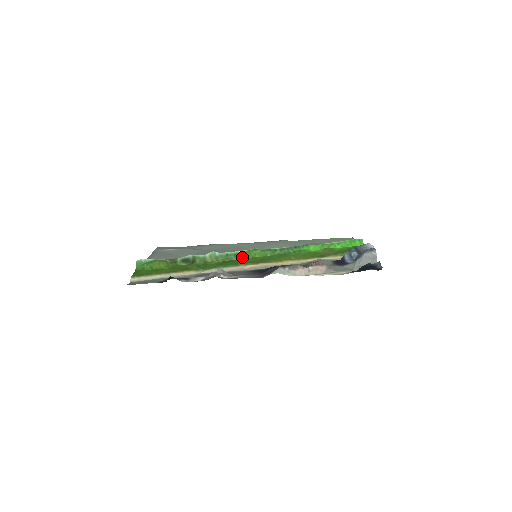
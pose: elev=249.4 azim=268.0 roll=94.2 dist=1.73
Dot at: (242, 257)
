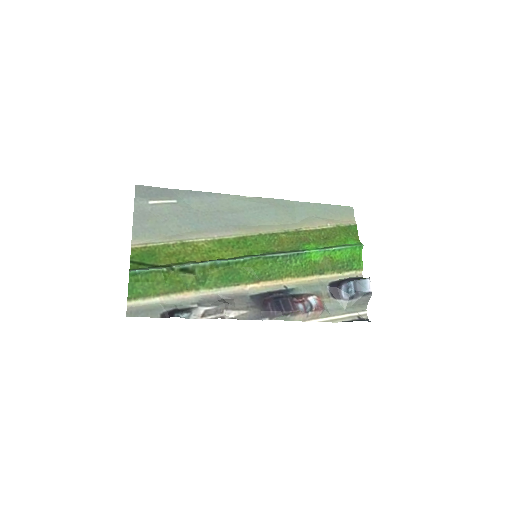
Dot at: (243, 265)
